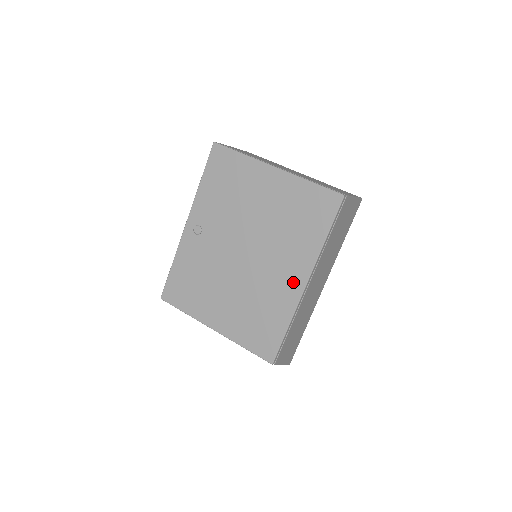
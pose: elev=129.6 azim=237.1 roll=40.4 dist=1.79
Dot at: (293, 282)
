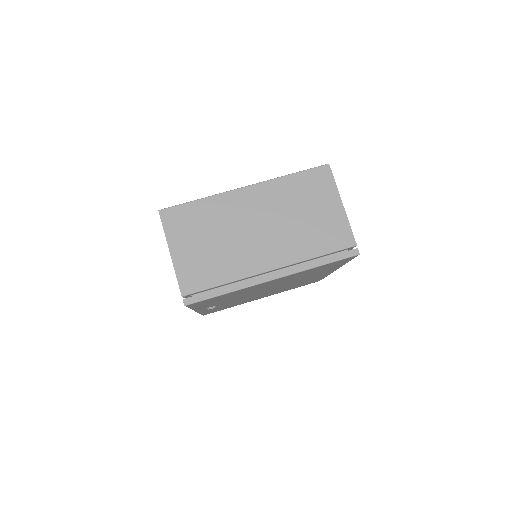
Dot at: occluded
